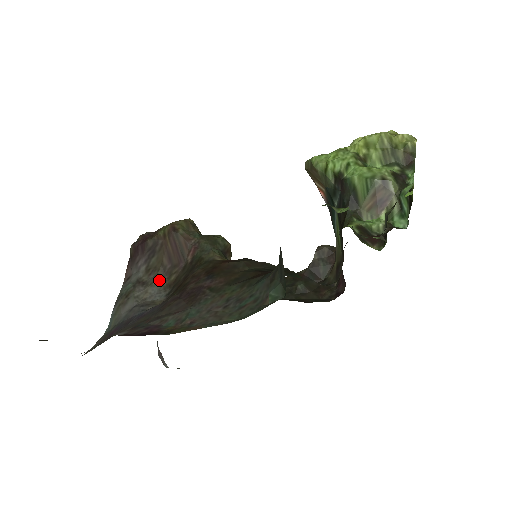
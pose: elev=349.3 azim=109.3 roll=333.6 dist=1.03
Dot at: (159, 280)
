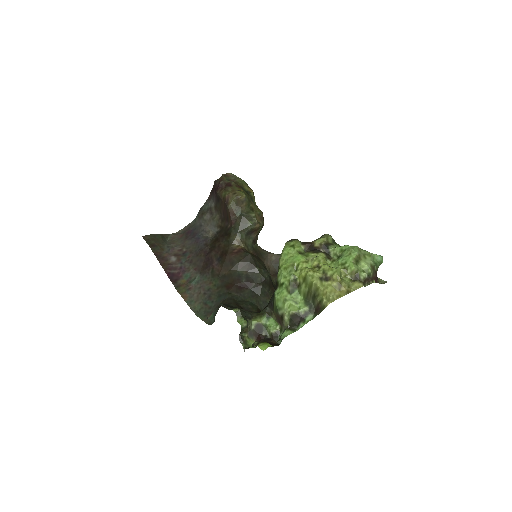
Dot at: (217, 219)
